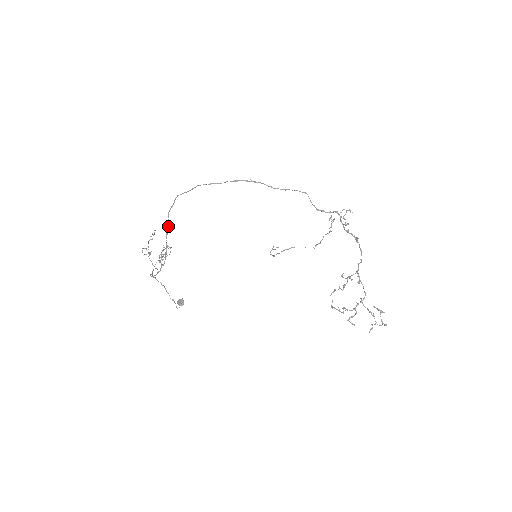
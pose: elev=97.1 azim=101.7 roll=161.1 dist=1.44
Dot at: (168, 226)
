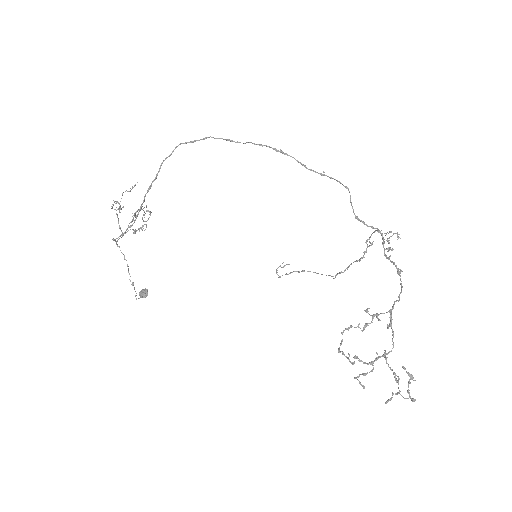
Dot at: (155, 179)
